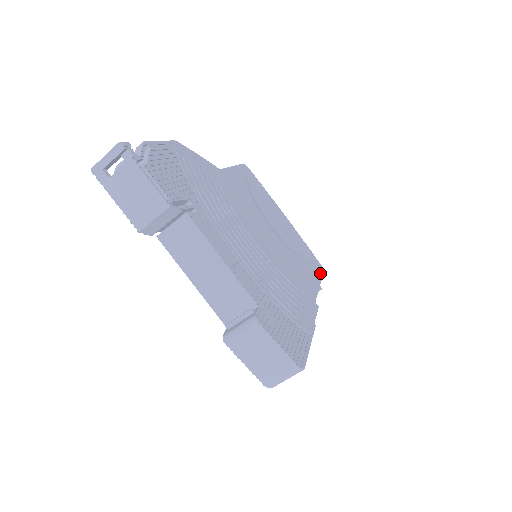
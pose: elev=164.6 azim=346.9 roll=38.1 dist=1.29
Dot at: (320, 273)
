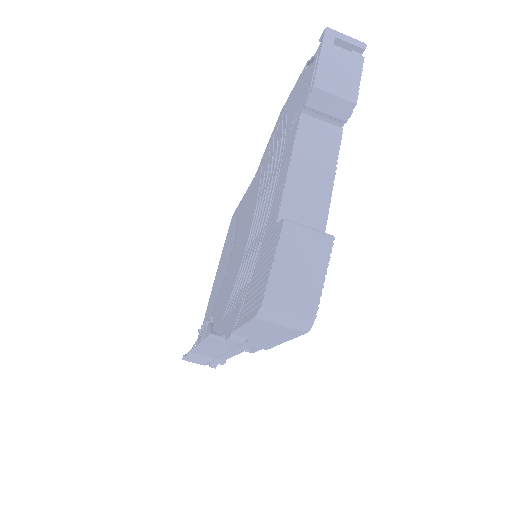
Dot at: occluded
